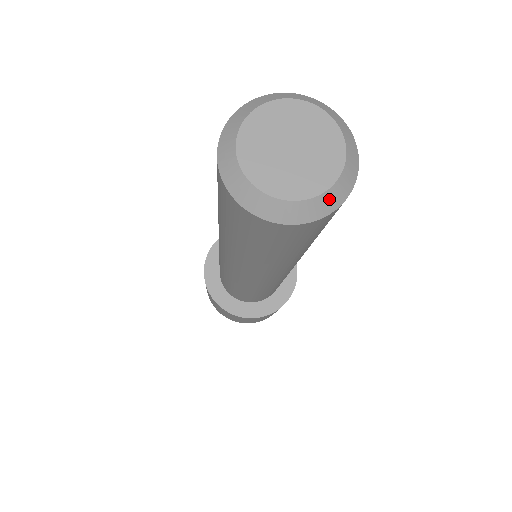
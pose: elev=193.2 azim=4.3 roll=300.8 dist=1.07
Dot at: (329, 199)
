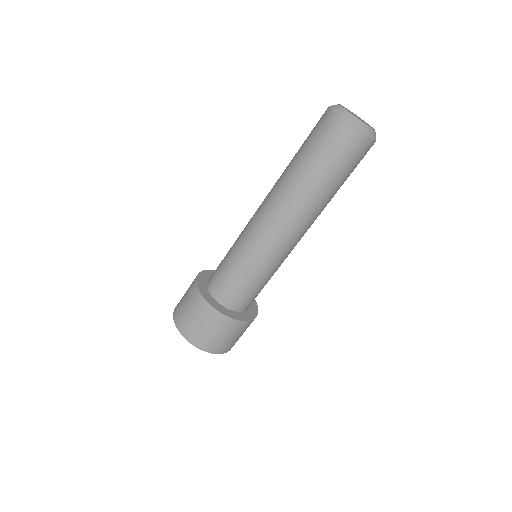
Dot at: (364, 127)
